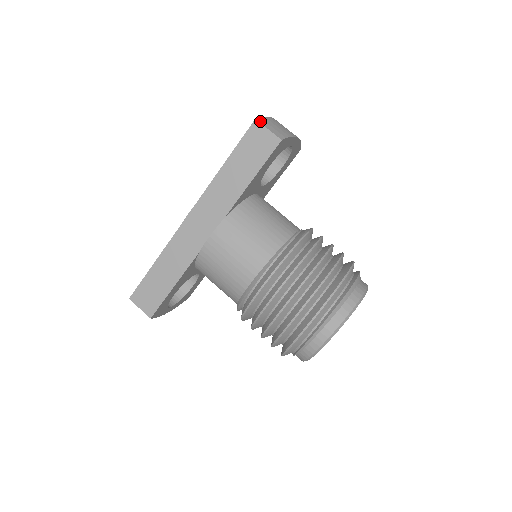
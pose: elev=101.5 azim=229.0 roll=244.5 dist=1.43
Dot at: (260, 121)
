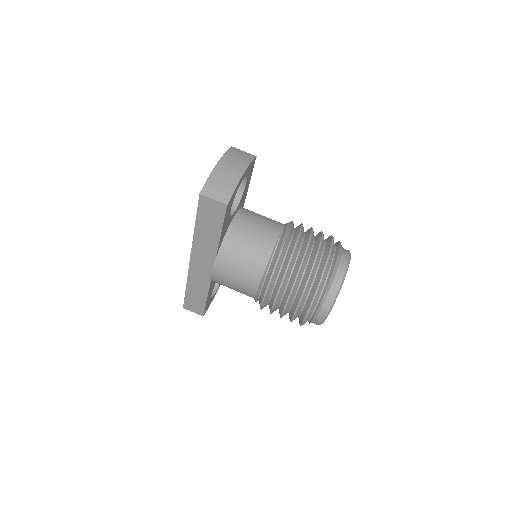
Dot at: (204, 193)
